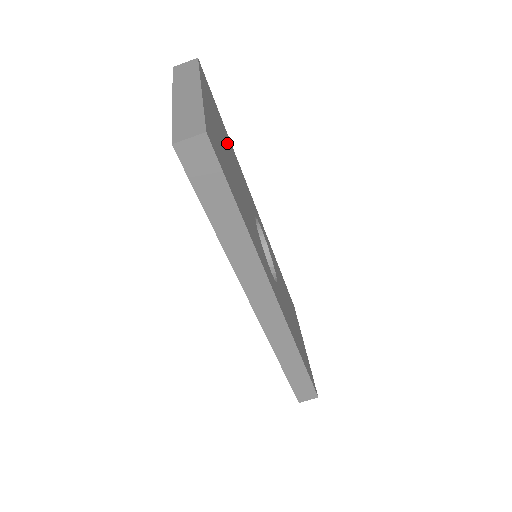
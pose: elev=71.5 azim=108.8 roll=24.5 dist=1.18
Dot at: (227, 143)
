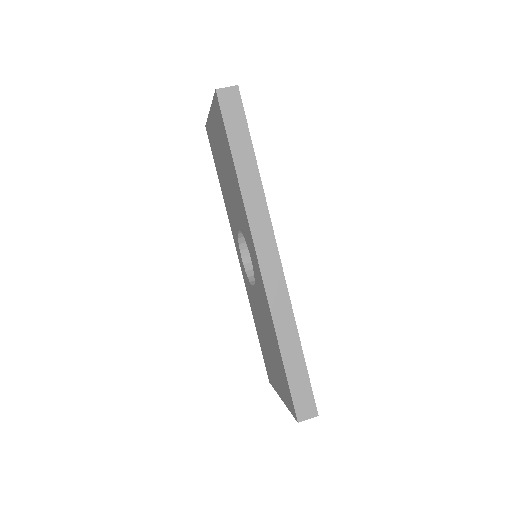
Dot at: occluded
